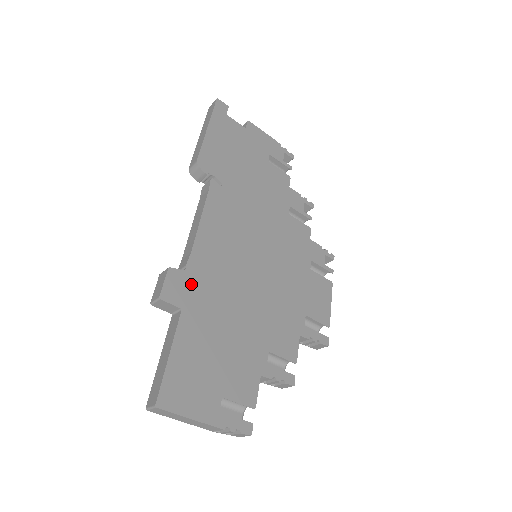
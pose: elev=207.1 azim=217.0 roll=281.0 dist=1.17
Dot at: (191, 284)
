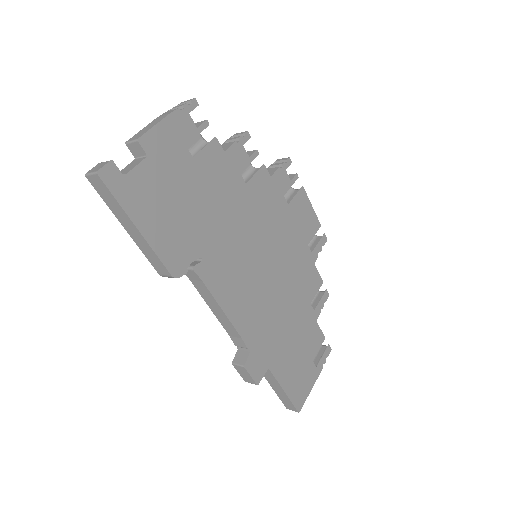
Dot at: (259, 351)
